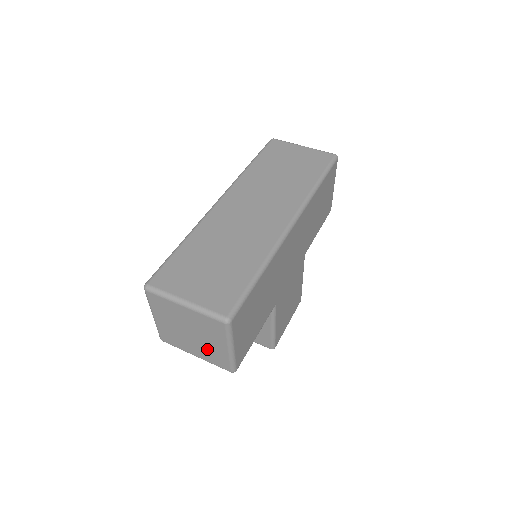
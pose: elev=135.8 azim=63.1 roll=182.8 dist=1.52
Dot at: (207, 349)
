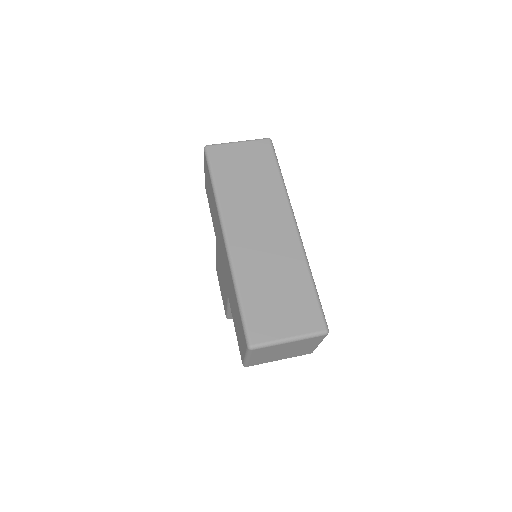
Dot at: (296, 352)
